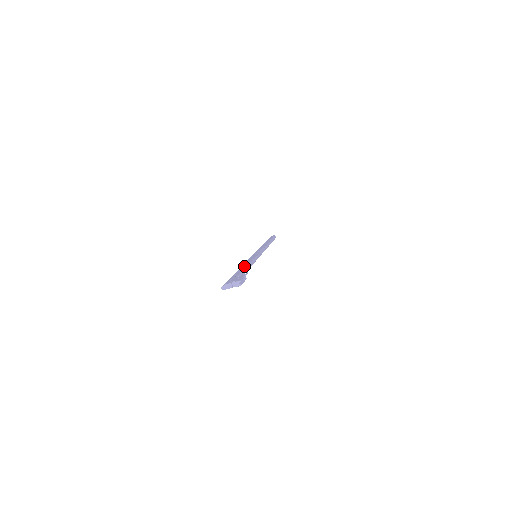
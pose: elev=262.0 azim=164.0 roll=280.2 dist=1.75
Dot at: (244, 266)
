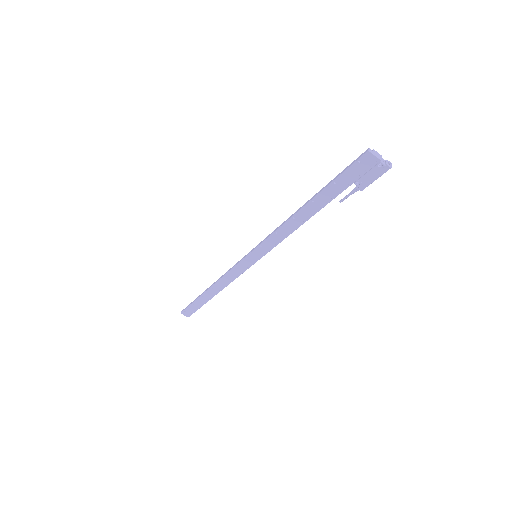
Dot at: occluded
